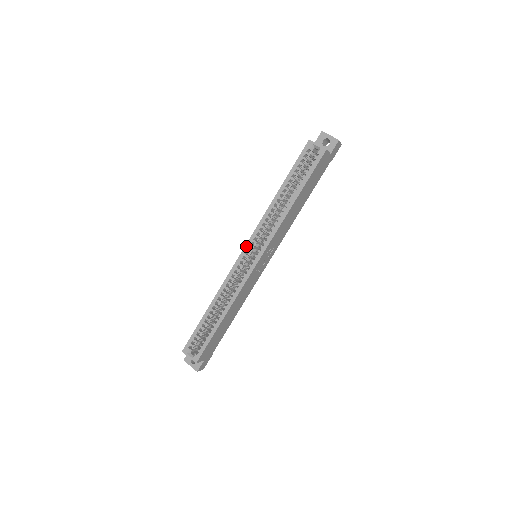
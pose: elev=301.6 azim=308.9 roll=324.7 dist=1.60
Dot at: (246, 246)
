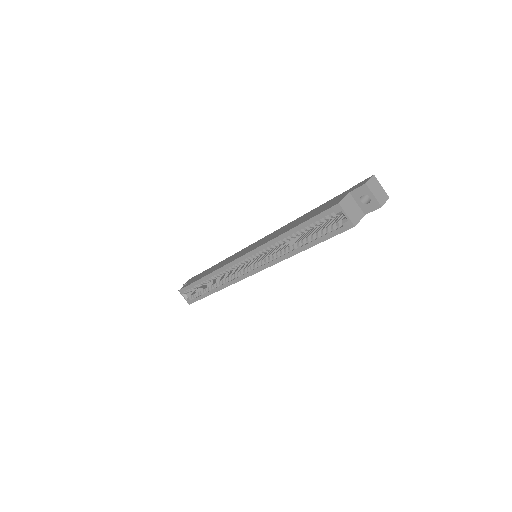
Dot at: (243, 256)
